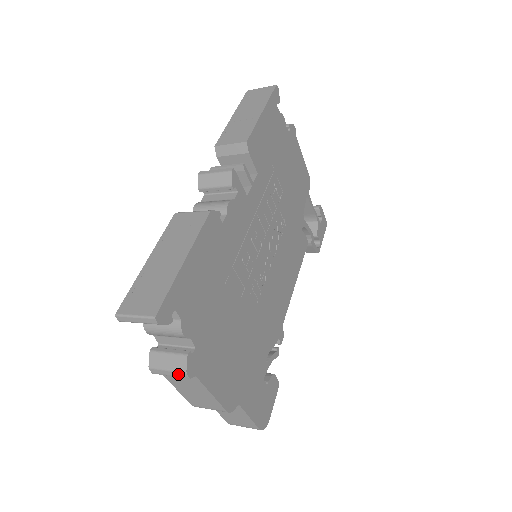
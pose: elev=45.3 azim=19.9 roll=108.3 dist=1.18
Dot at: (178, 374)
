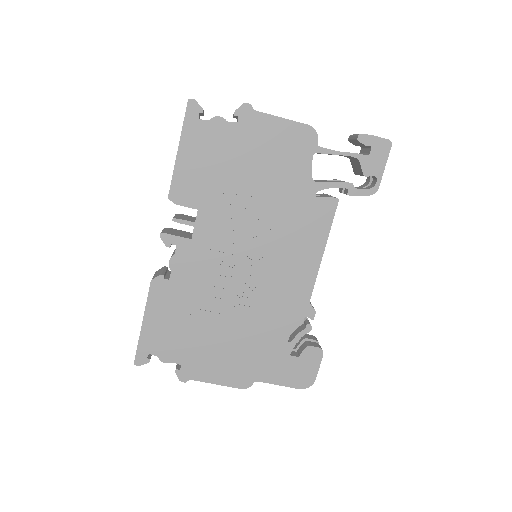
Dot at: occluded
